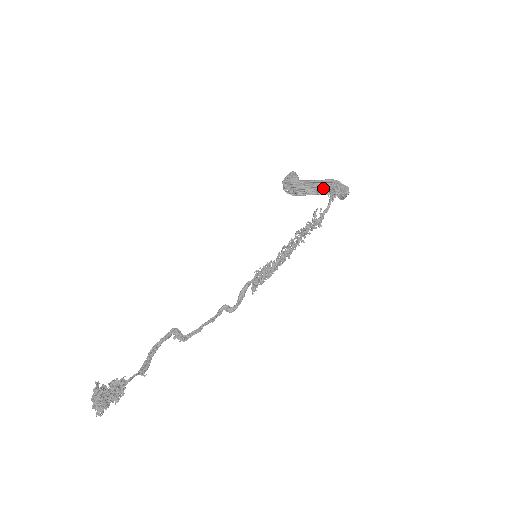
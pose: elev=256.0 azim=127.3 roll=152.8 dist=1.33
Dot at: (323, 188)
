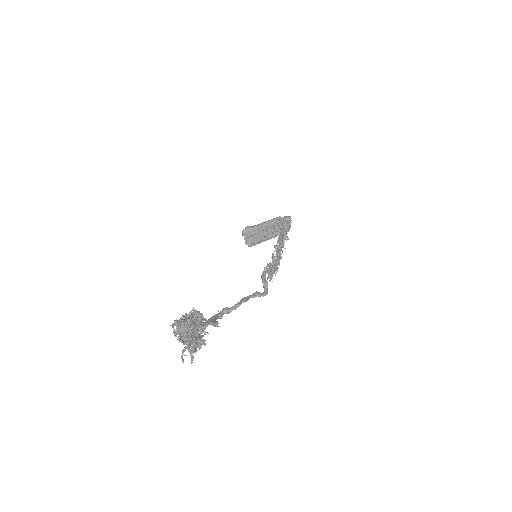
Dot at: (272, 223)
